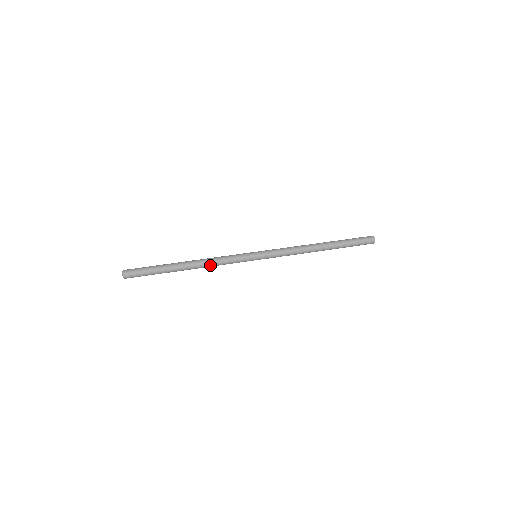
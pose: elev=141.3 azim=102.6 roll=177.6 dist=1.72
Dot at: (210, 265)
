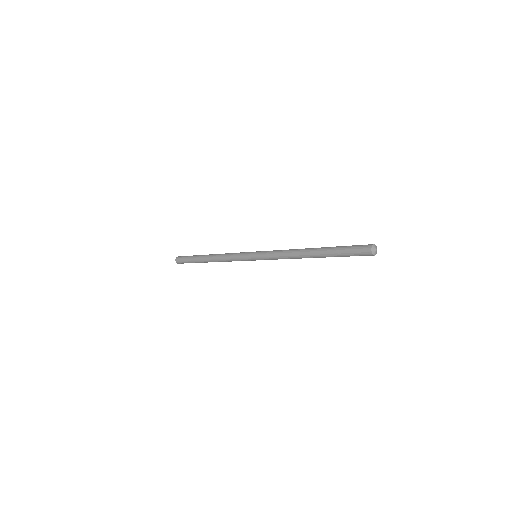
Dot at: (221, 256)
